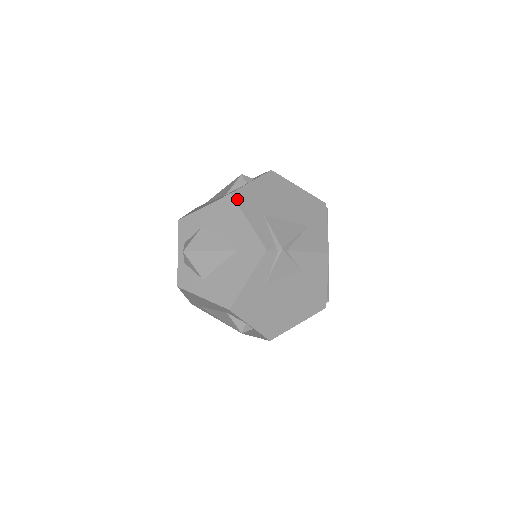
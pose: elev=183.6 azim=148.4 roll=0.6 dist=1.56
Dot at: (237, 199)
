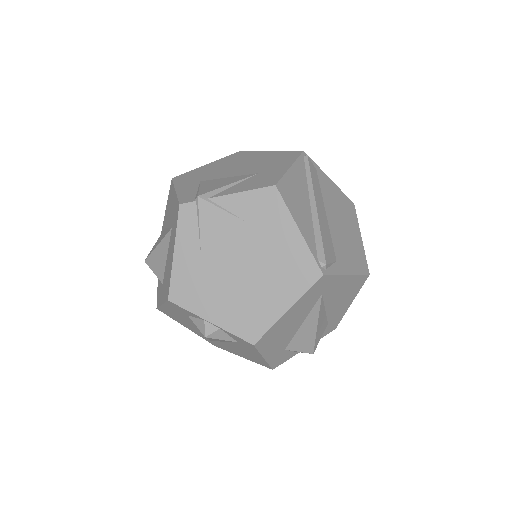
Dot at: (176, 180)
